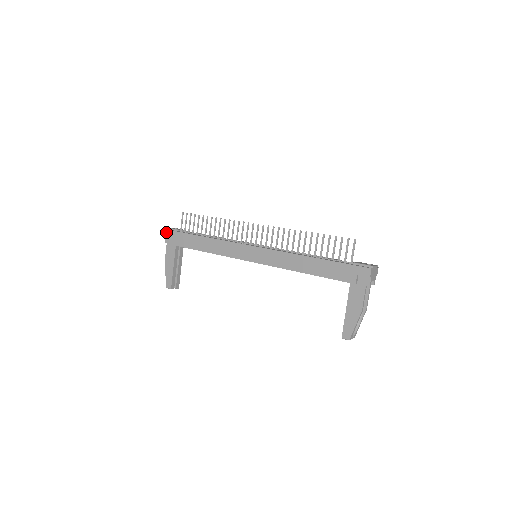
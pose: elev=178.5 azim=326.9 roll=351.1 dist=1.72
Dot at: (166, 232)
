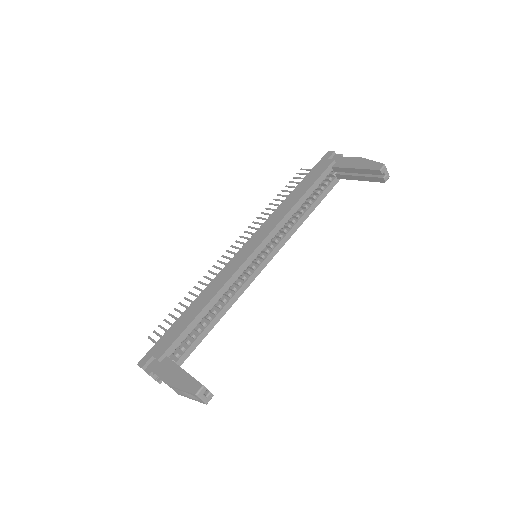
Dot at: (142, 362)
